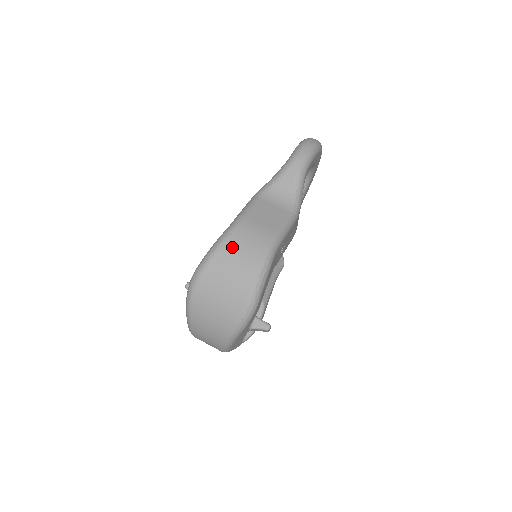
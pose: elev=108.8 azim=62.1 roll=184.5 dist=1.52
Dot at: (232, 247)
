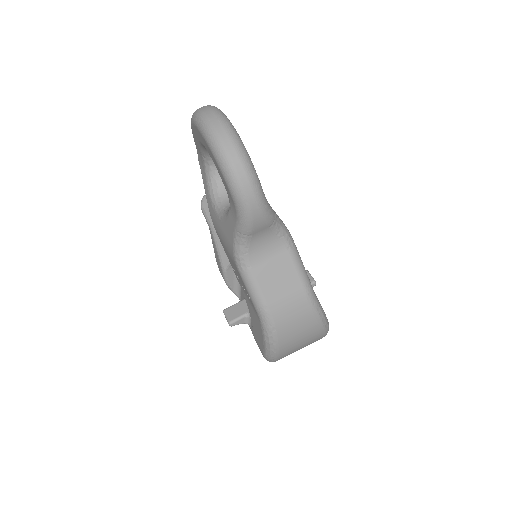
Dot at: (286, 335)
